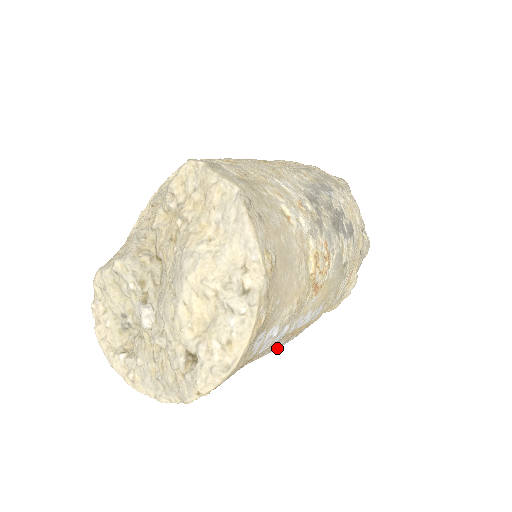
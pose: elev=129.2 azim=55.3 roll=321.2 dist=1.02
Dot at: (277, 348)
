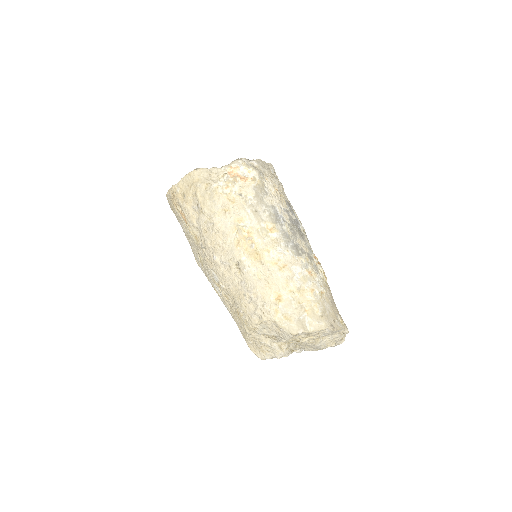
Dot at: occluded
